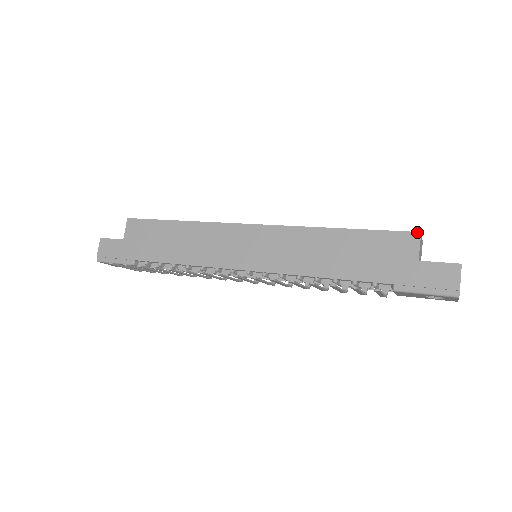
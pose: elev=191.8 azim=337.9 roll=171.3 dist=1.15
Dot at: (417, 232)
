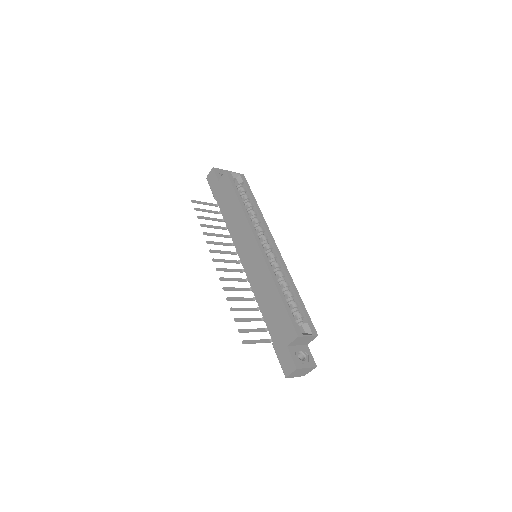
Dot at: (297, 335)
